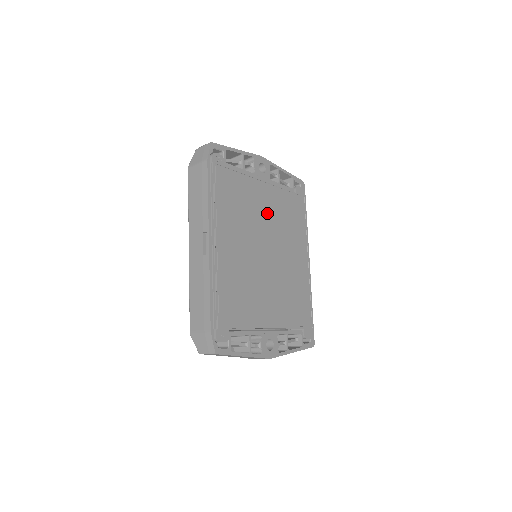
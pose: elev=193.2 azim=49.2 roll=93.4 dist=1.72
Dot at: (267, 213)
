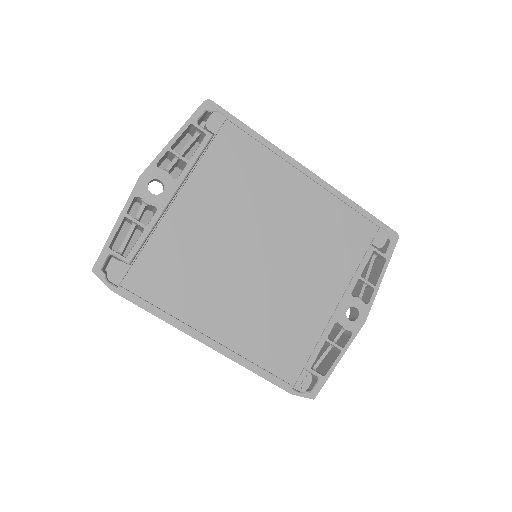
Dot at: (215, 222)
